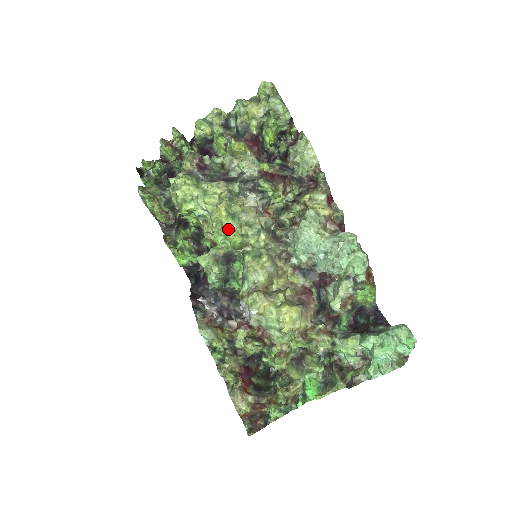
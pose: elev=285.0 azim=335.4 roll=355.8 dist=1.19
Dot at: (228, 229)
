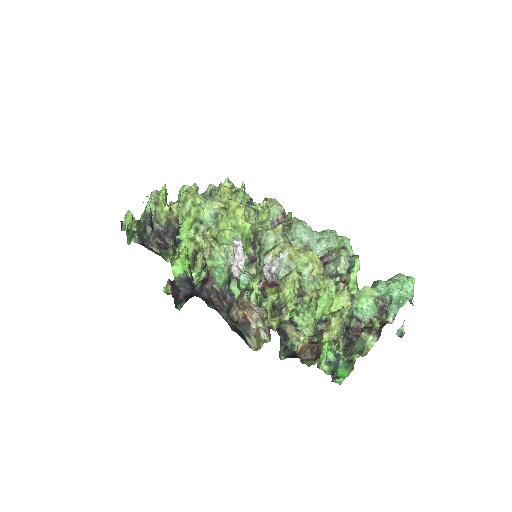
Dot at: (241, 212)
